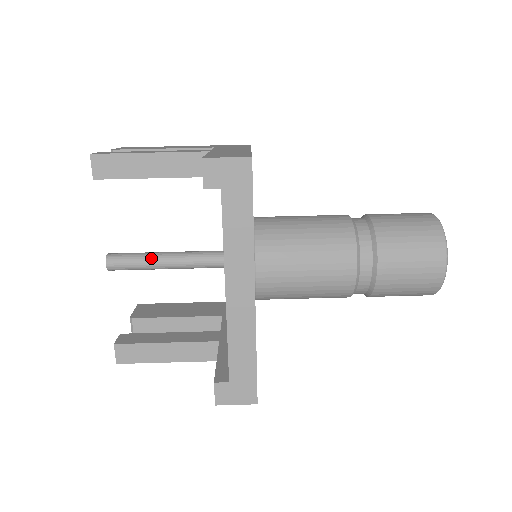
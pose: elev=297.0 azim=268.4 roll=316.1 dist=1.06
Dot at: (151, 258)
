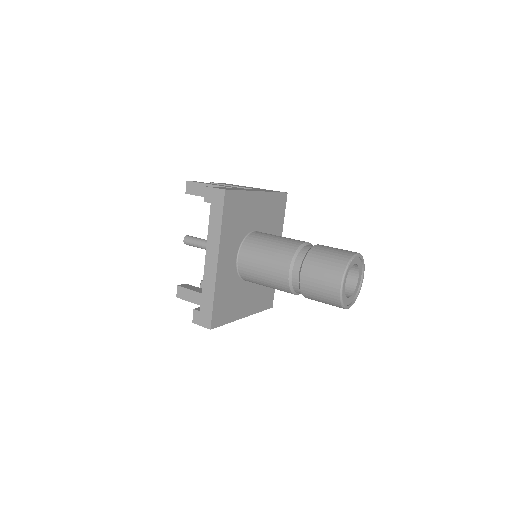
Dot at: (203, 242)
